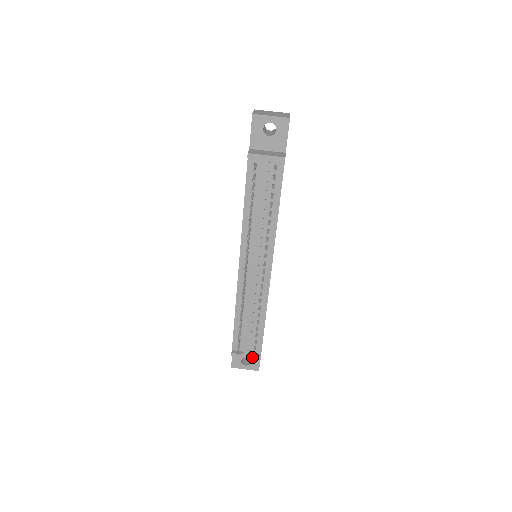
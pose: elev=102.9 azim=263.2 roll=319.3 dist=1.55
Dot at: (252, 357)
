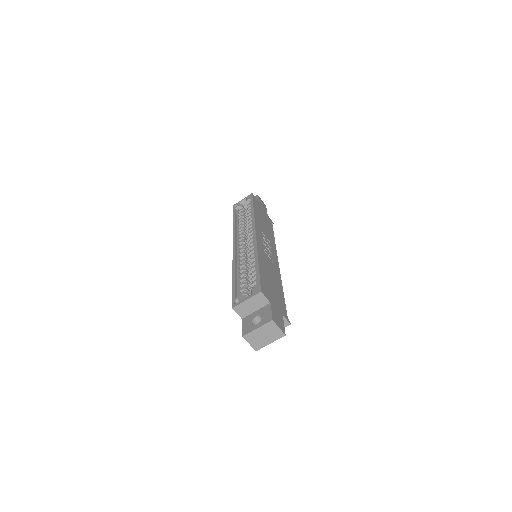
Dot at: occluded
